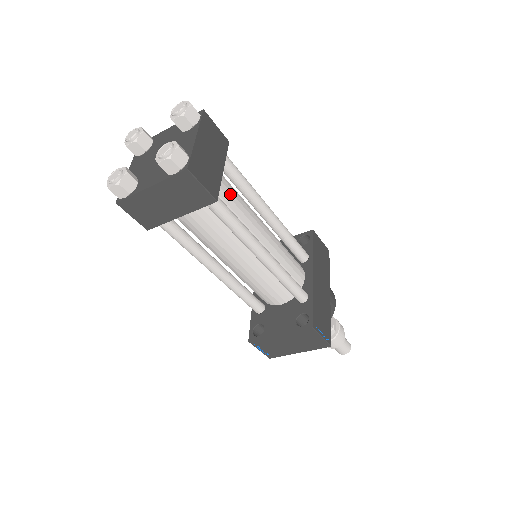
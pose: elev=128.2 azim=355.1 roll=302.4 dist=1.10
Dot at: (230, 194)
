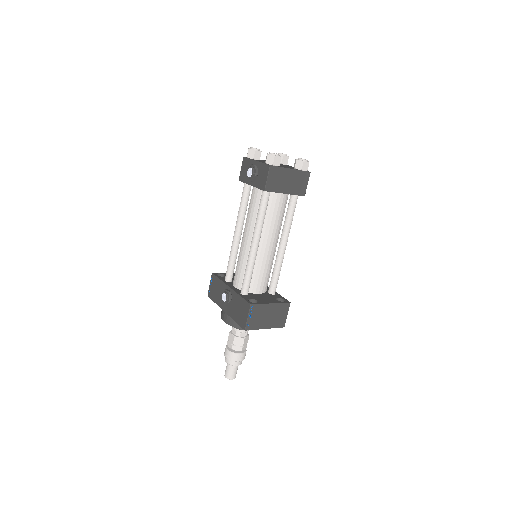
Dot at: occluded
